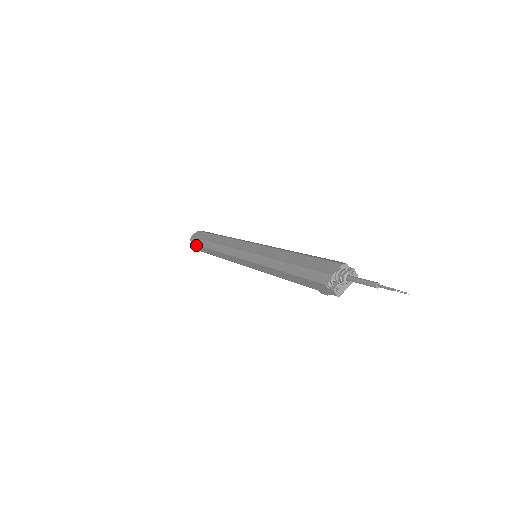
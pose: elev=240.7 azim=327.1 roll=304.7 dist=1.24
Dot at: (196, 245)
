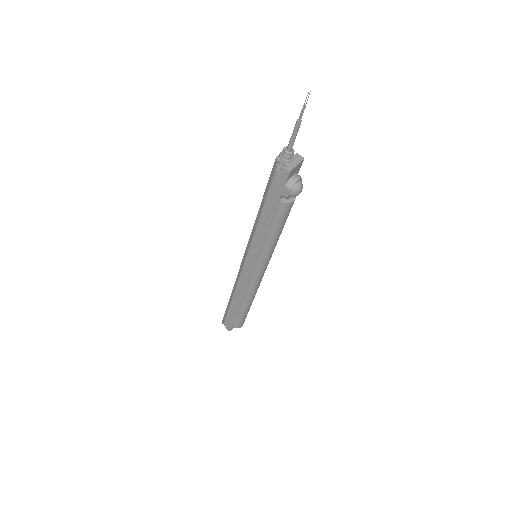
Dot at: (225, 319)
